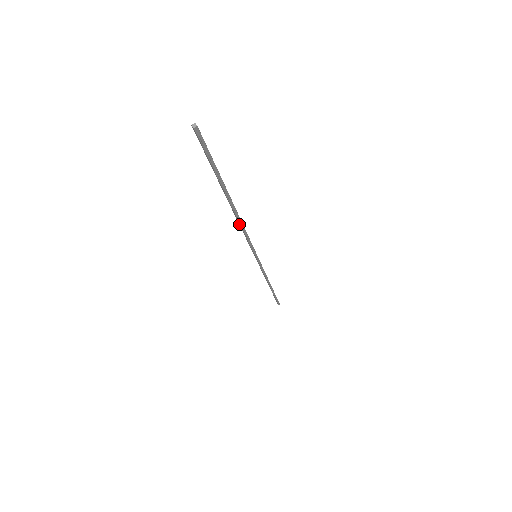
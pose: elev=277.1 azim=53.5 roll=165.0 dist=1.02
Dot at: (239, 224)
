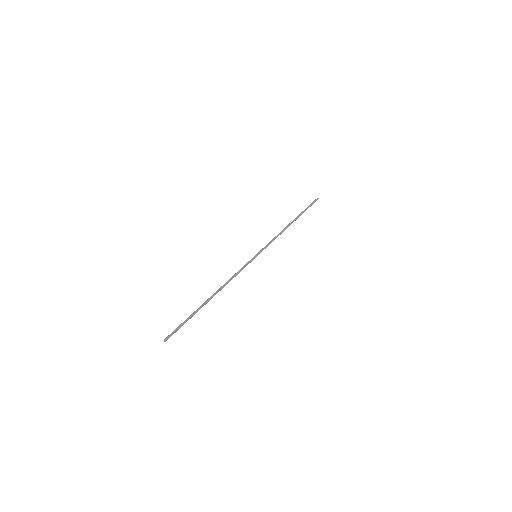
Dot at: (226, 284)
